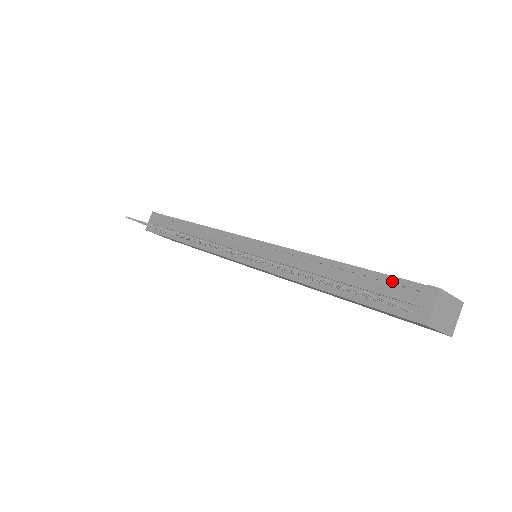
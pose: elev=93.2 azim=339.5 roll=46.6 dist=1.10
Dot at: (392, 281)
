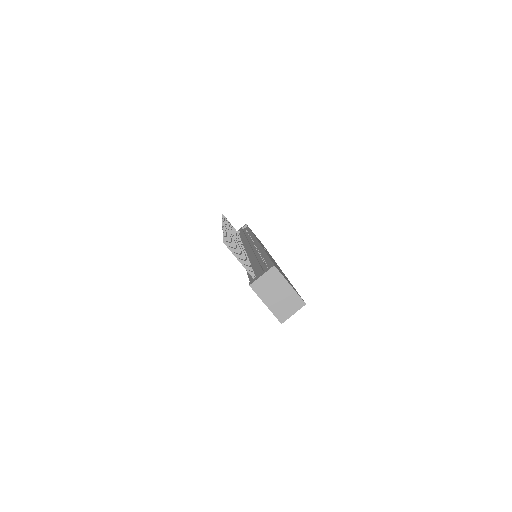
Dot at: (268, 263)
